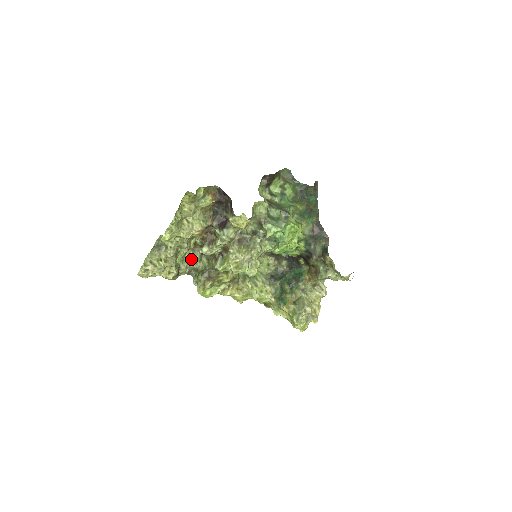
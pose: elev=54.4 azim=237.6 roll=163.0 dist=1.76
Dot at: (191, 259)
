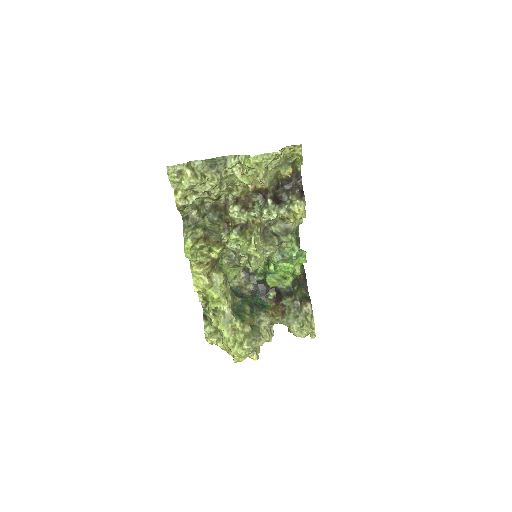
Dot at: (197, 208)
